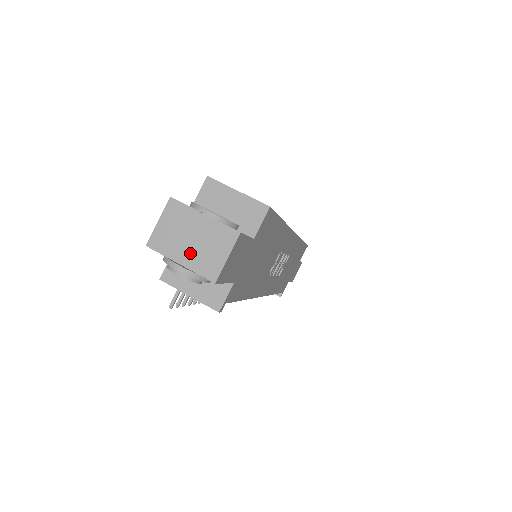
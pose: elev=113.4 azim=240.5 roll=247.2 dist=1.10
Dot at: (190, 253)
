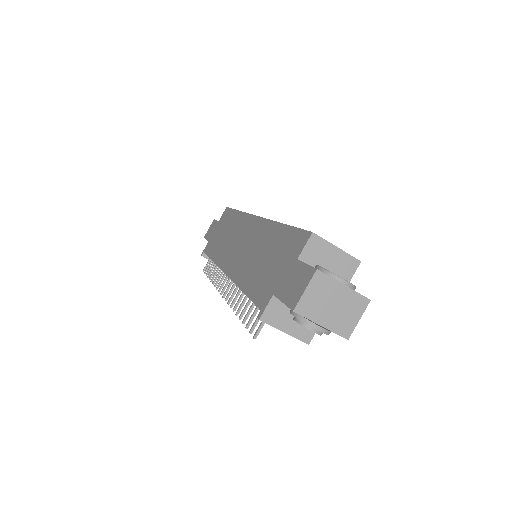
Dot at: (330, 317)
